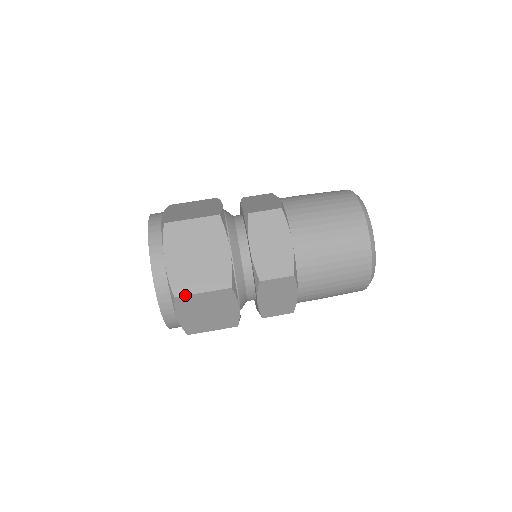
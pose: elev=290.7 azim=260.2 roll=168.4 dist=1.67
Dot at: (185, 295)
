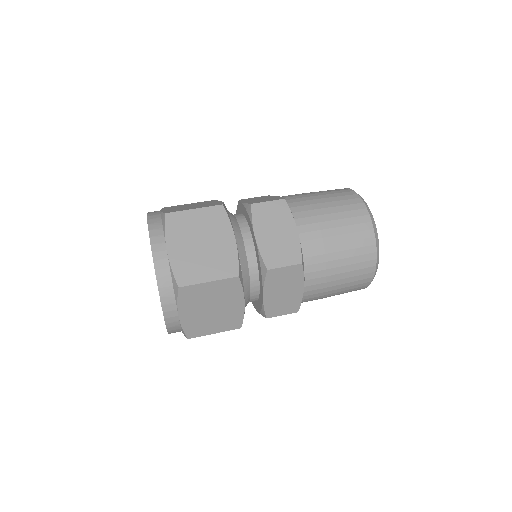
Dot at: (190, 285)
